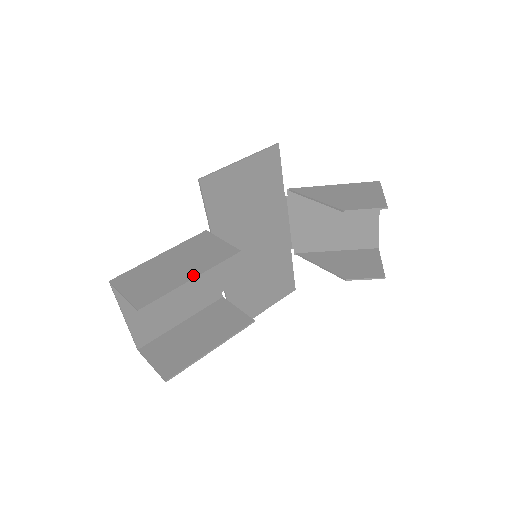
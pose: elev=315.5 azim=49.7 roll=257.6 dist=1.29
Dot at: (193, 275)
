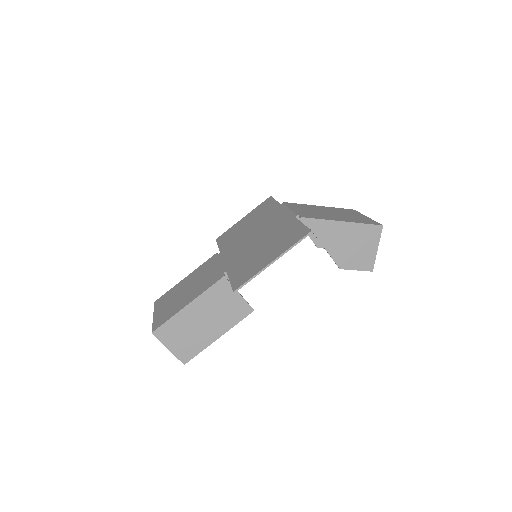
Dot at: (219, 335)
